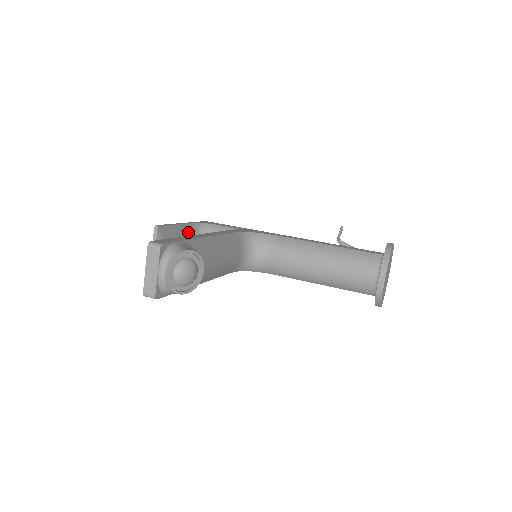
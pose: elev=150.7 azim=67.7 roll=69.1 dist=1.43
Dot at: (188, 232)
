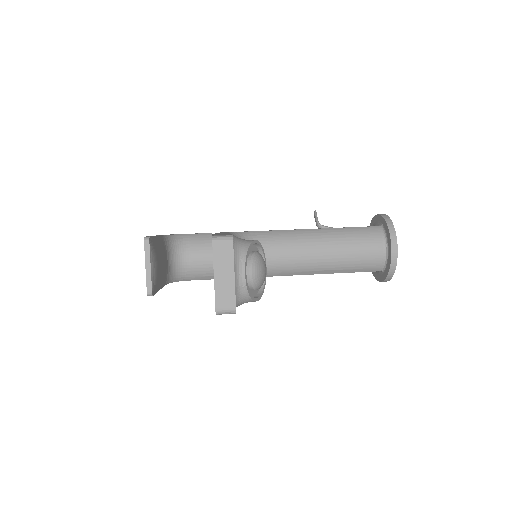
Dot at: (163, 246)
